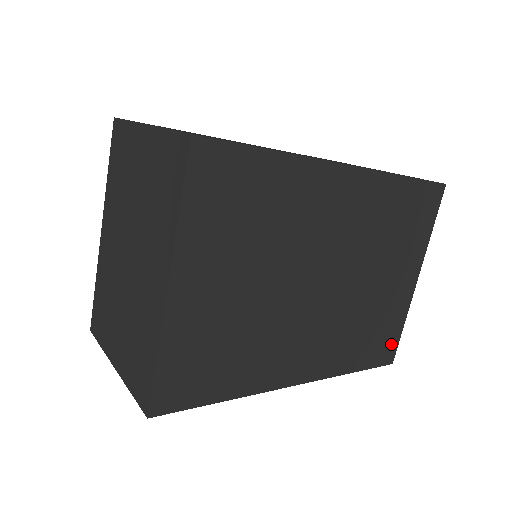
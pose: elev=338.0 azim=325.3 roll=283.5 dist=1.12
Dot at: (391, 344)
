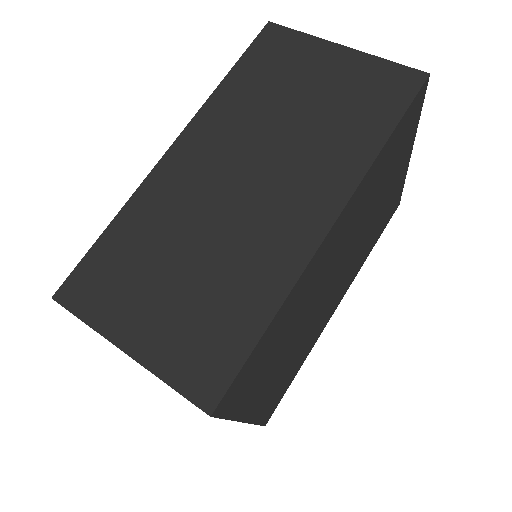
Dot at: (396, 202)
